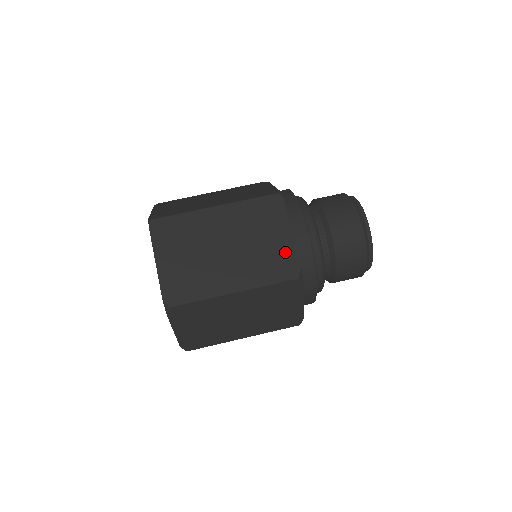
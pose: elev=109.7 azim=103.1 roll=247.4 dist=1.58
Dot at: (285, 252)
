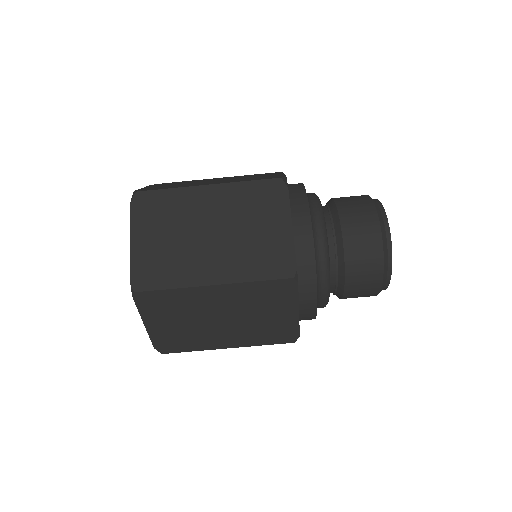
Dot at: (286, 325)
